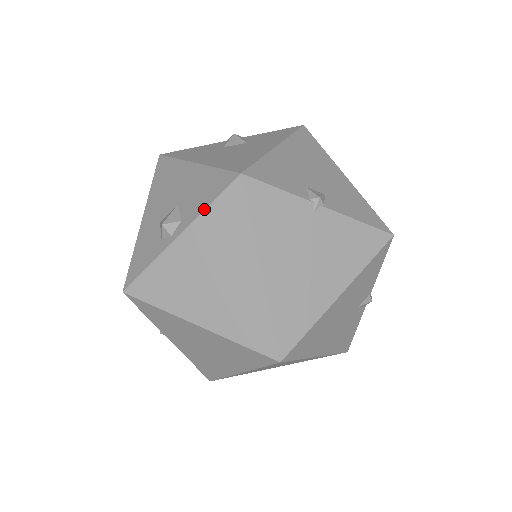
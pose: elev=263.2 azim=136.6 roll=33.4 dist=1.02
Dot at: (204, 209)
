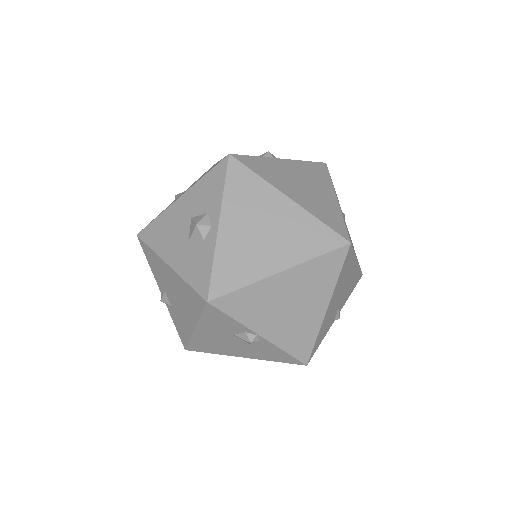
Dot at: occluded
